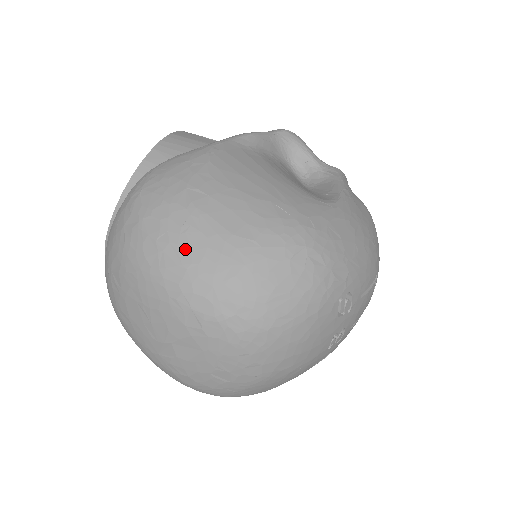
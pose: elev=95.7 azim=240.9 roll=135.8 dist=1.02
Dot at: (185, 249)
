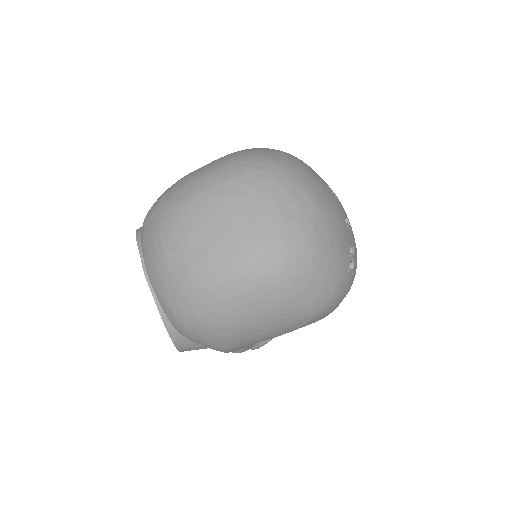
Dot at: (196, 176)
